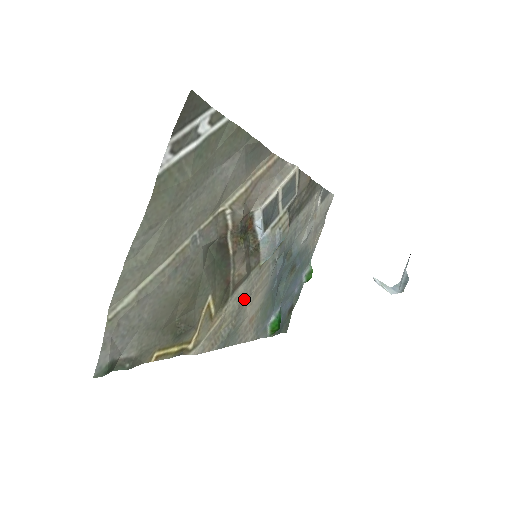
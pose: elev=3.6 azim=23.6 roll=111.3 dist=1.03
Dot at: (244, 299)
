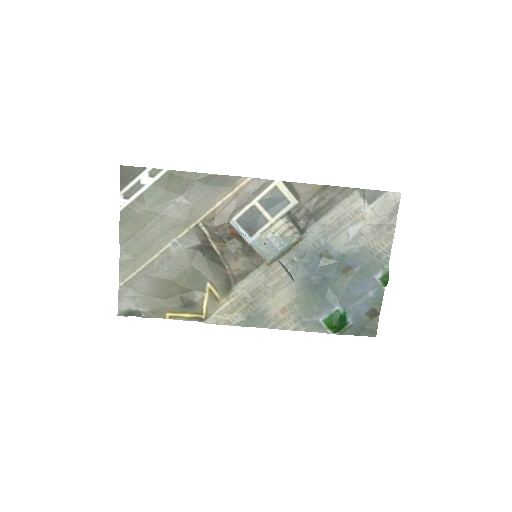
Dot at: (258, 290)
